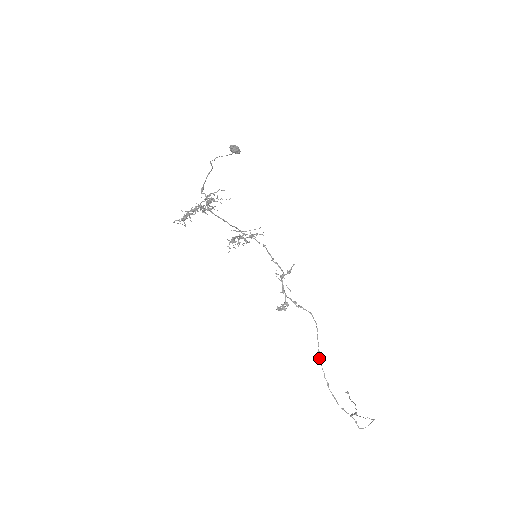
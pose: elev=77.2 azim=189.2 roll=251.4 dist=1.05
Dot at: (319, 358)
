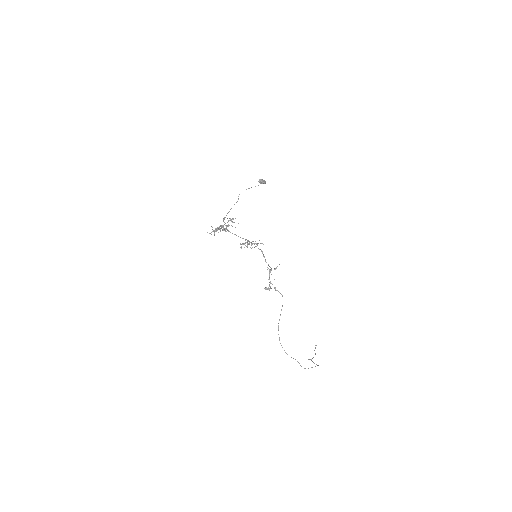
Dot at: (278, 323)
